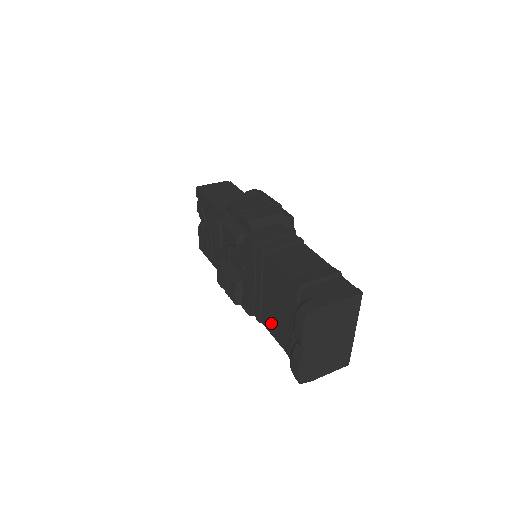
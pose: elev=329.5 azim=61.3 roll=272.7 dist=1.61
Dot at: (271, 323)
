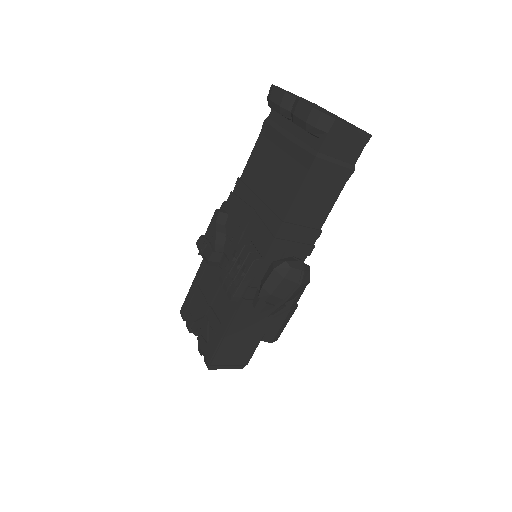
Dot at: (285, 192)
